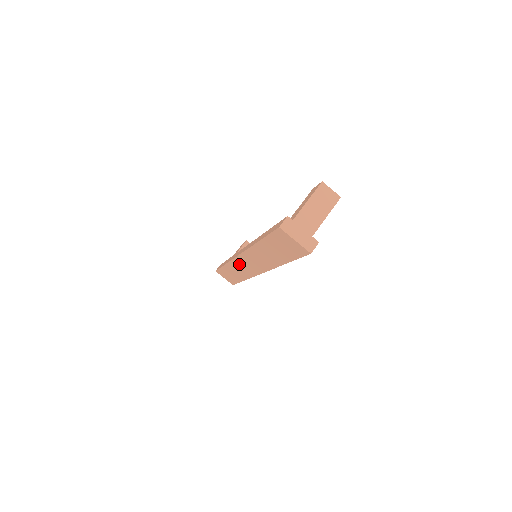
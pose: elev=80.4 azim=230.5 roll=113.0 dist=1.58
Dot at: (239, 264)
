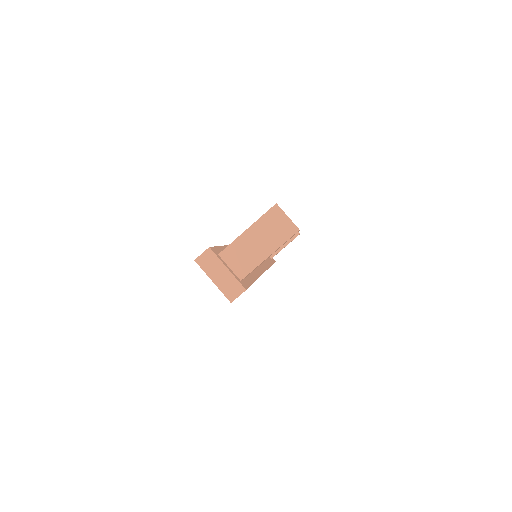
Dot at: occluded
